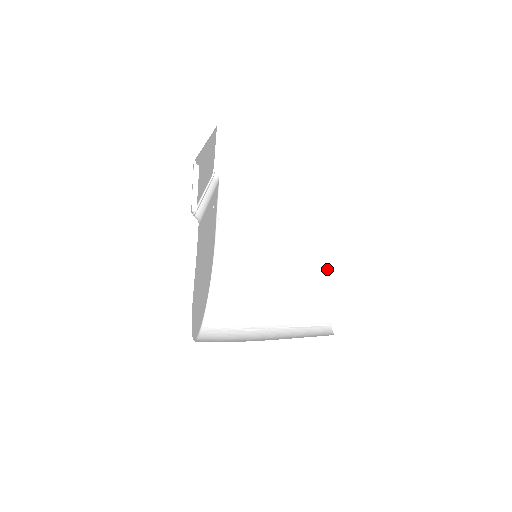
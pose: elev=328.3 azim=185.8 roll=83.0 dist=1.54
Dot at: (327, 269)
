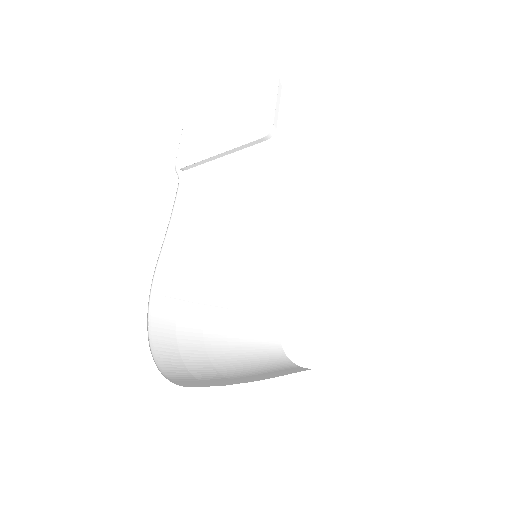
Dot at: (270, 318)
